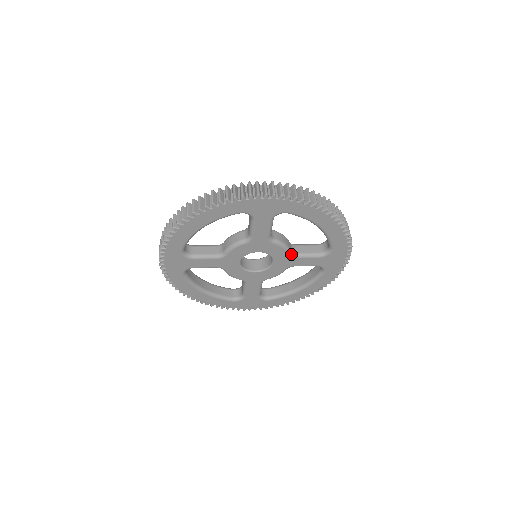
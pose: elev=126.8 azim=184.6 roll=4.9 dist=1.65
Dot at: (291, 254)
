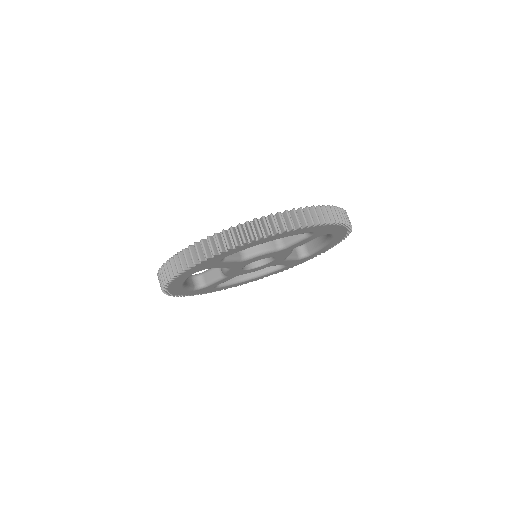
Dot at: (285, 258)
